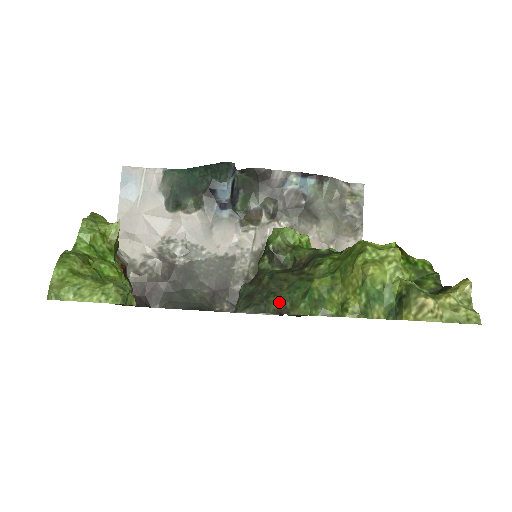
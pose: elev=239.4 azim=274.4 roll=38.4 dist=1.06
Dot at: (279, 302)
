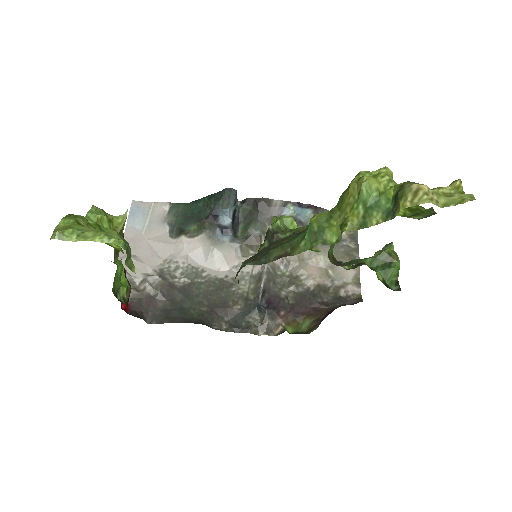
Dot at: (279, 250)
